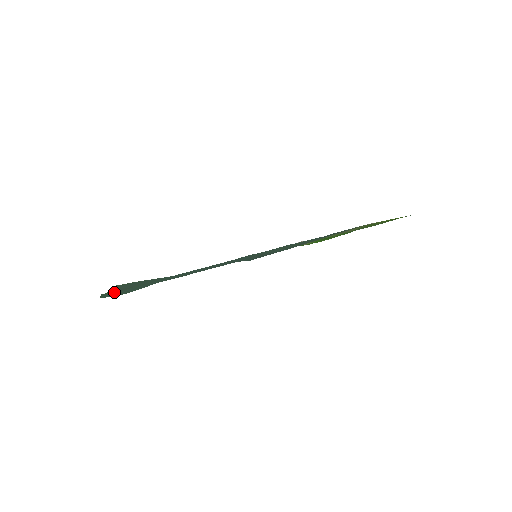
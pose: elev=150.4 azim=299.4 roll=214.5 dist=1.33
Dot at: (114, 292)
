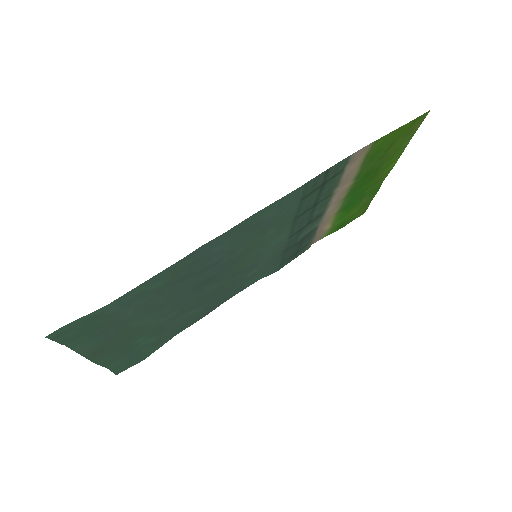
Dot at: (103, 358)
